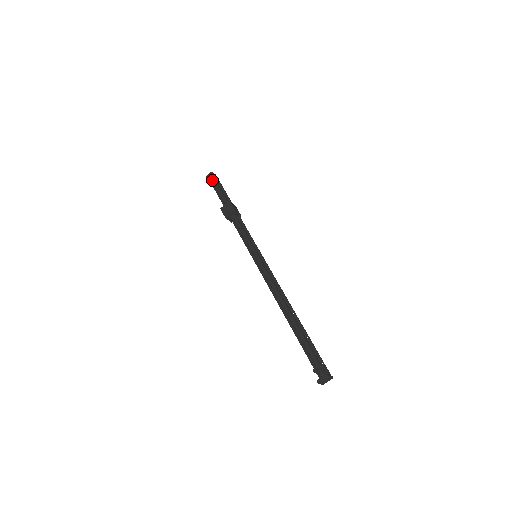
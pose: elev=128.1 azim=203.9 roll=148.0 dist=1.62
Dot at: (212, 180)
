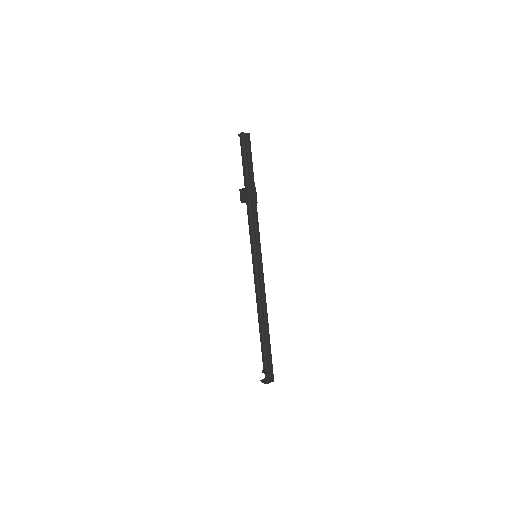
Dot at: (242, 143)
